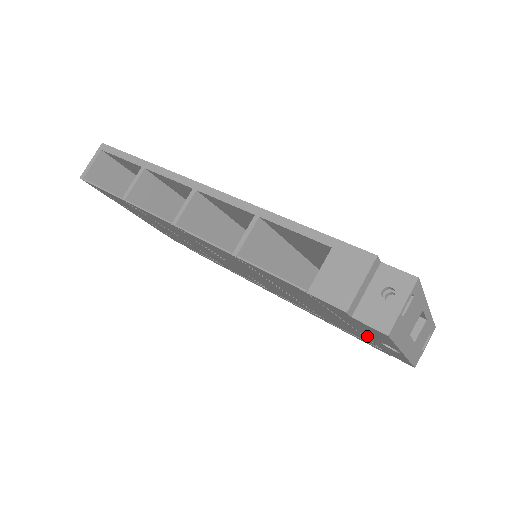
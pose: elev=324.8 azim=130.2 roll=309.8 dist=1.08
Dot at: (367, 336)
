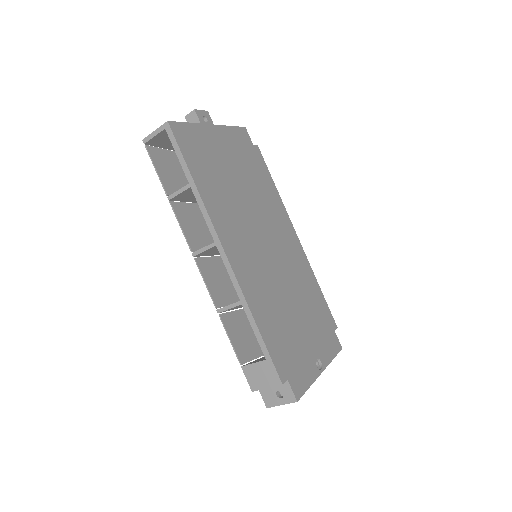
Dot at: occluded
